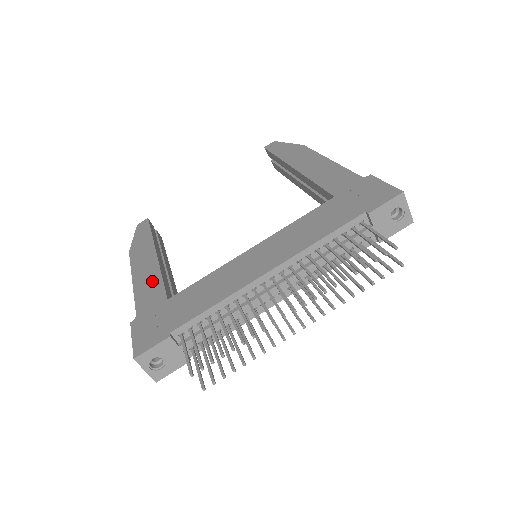
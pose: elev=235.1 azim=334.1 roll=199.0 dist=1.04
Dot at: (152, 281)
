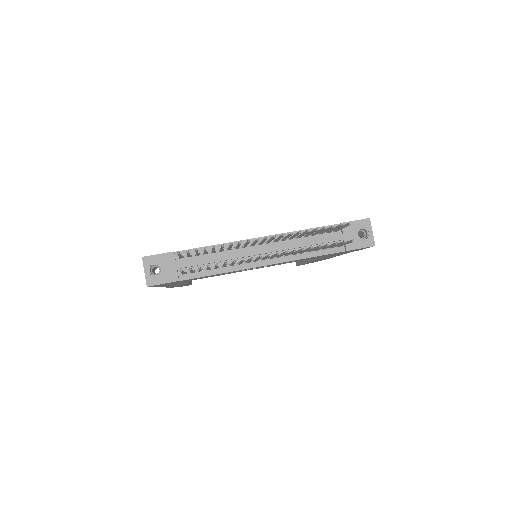
Dot at: occluded
